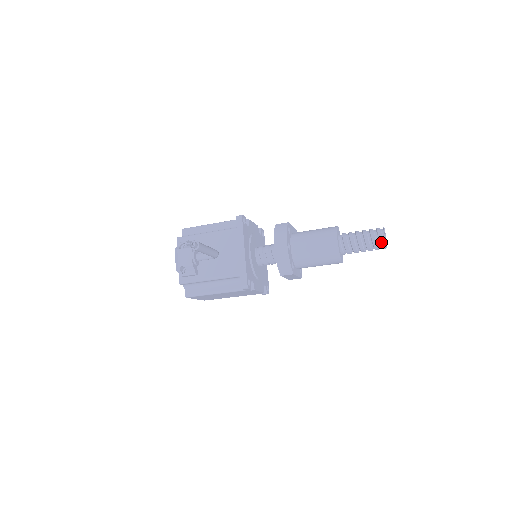
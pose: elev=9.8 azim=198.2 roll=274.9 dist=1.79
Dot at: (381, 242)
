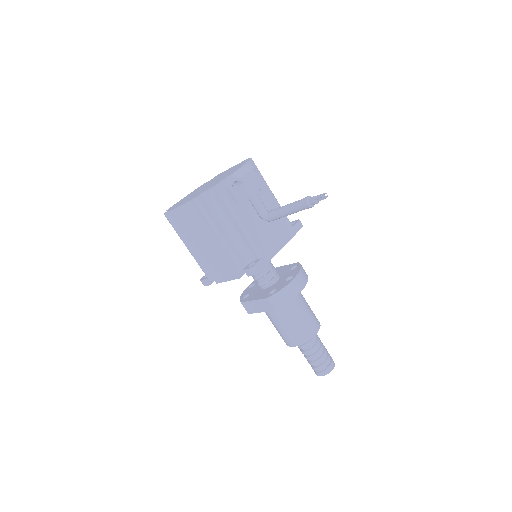
Dot at: (328, 369)
